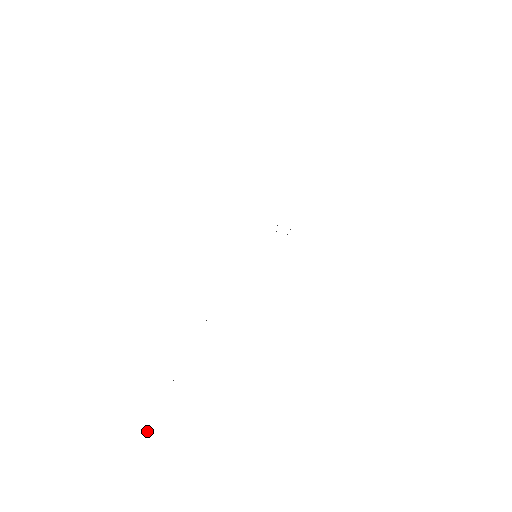
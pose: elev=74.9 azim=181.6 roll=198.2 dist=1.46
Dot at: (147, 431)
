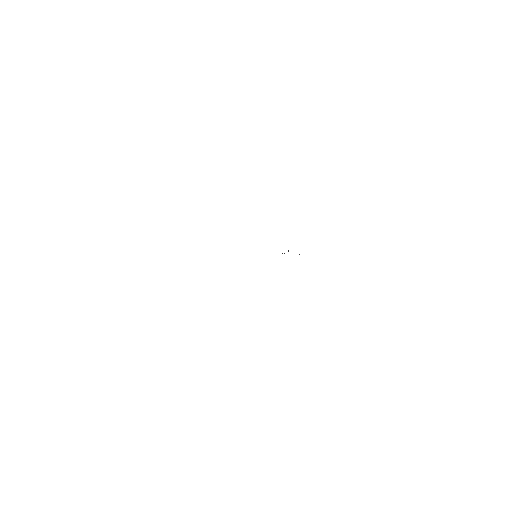
Dot at: occluded
